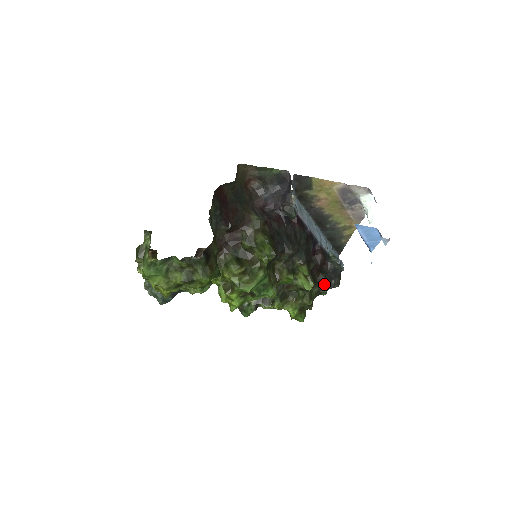
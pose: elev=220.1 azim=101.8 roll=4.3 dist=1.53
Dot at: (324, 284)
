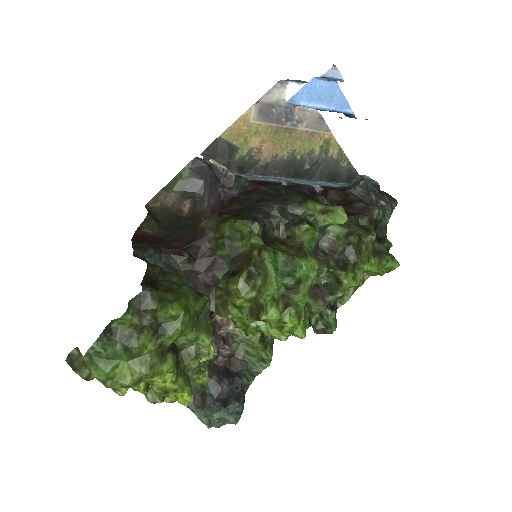
Dot at: (367, 207)
